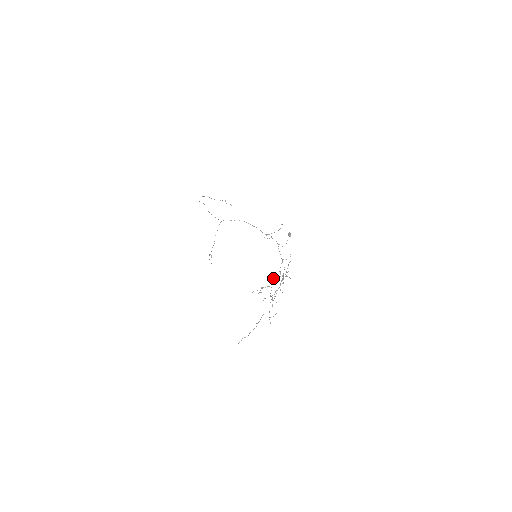
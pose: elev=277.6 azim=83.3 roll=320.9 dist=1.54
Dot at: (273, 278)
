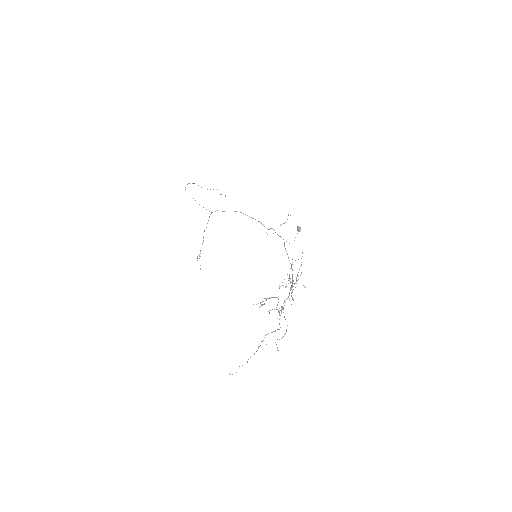
Dot at: occluded
